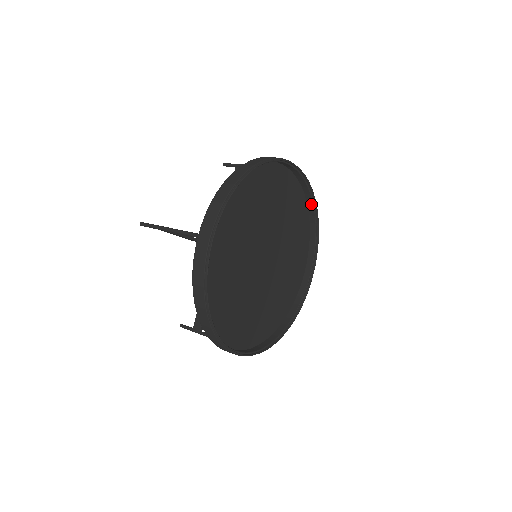
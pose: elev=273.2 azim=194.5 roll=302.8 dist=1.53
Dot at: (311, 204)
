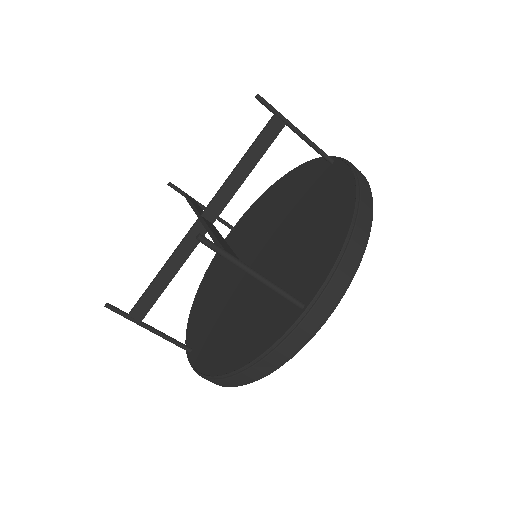
Dot at: occluded
